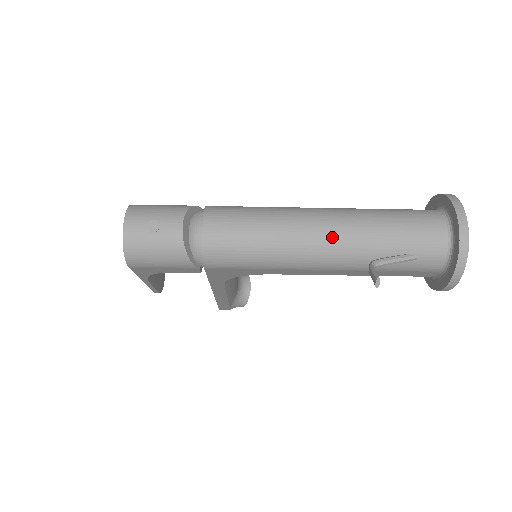
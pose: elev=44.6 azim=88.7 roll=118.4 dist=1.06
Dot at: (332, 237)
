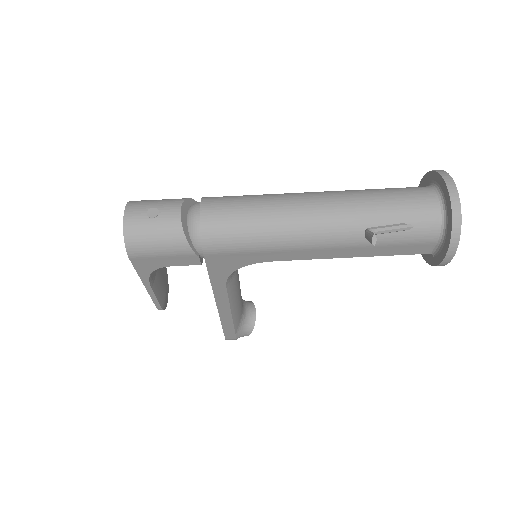
Dot at: (326, 211)
